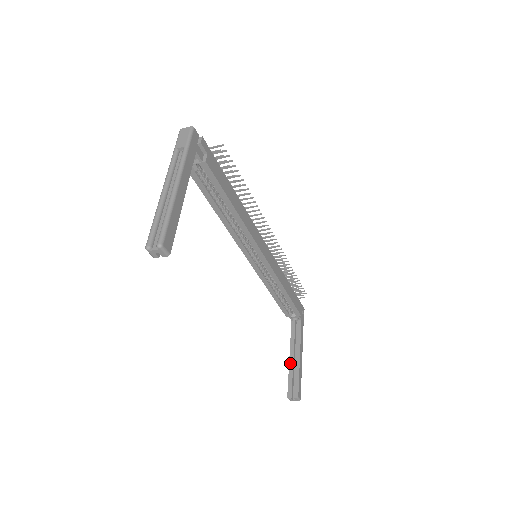
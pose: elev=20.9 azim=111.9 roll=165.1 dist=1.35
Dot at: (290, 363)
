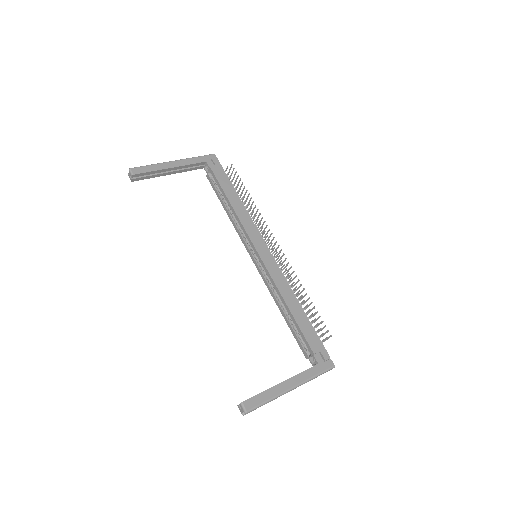
Dot at: occluded
